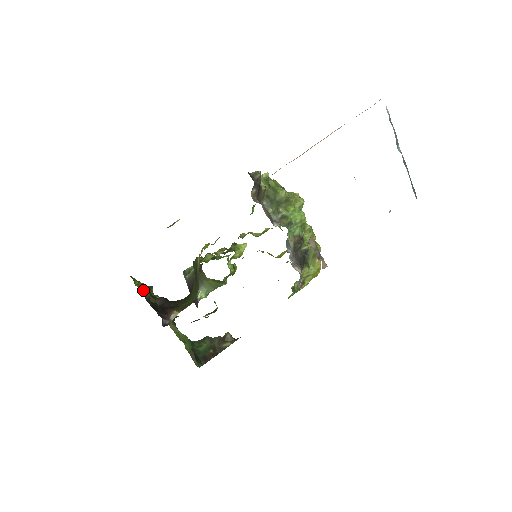
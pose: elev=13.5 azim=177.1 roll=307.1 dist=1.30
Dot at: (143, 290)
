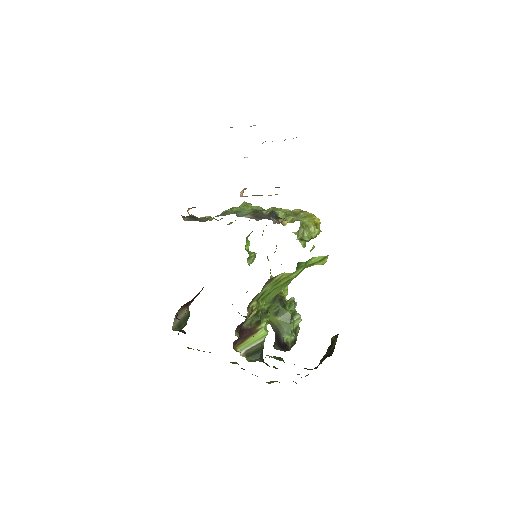
Dot at: occluded
